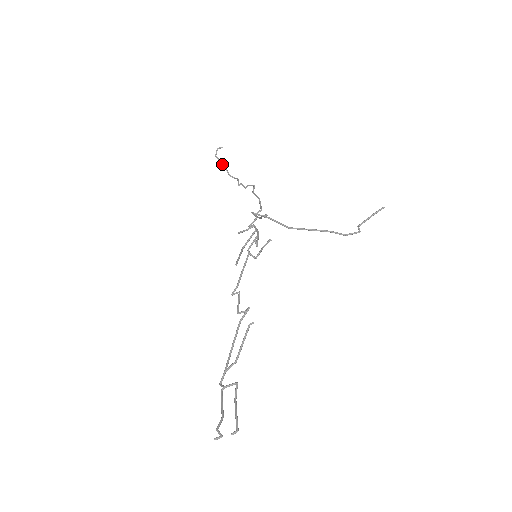
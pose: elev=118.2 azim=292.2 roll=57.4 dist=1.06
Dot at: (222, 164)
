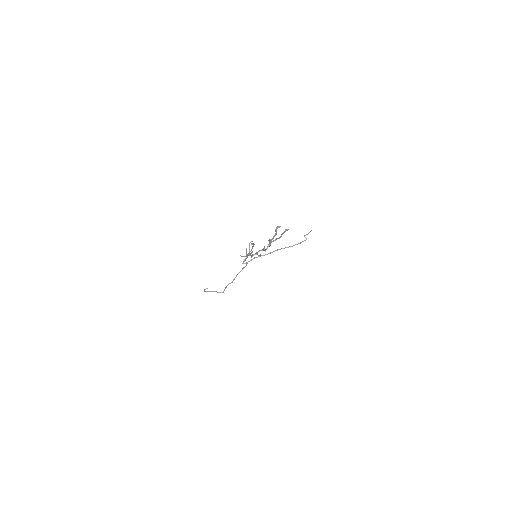
Dot at: (211, 291)
